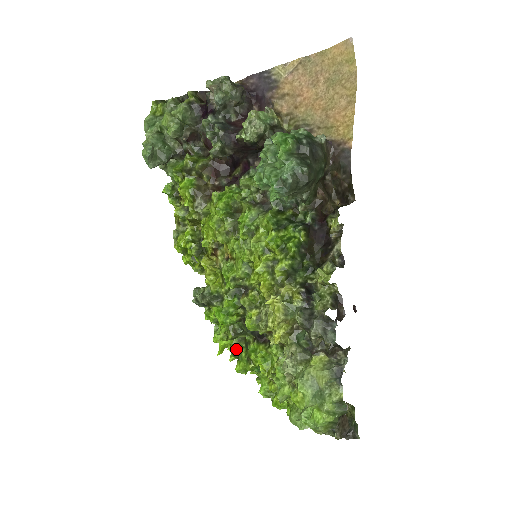
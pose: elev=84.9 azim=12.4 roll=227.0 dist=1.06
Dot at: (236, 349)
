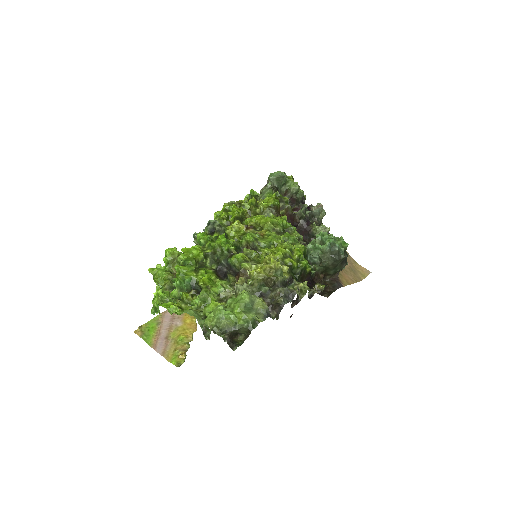
Dot at: (194, 260)
